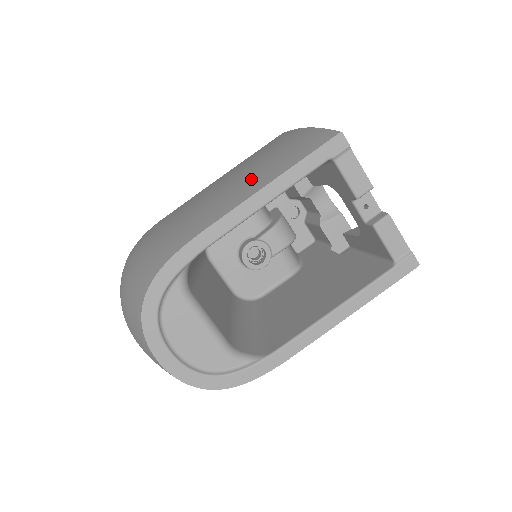
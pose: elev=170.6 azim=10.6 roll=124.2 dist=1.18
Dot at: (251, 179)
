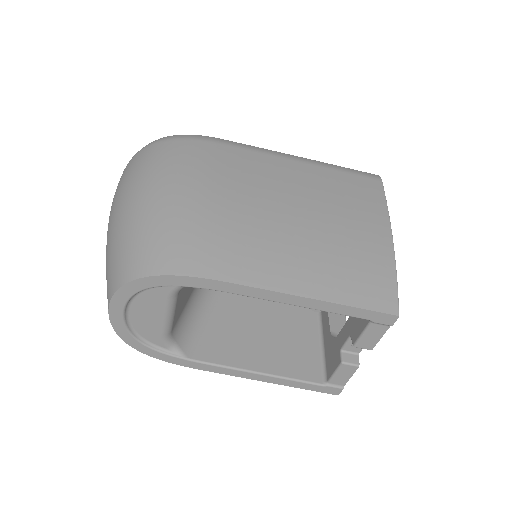
Dot at: (308, 261)
